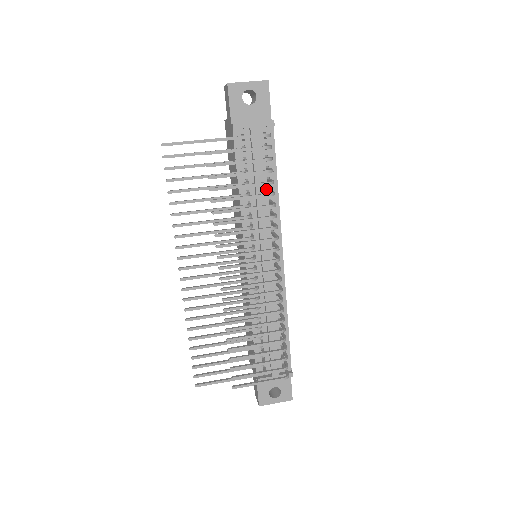
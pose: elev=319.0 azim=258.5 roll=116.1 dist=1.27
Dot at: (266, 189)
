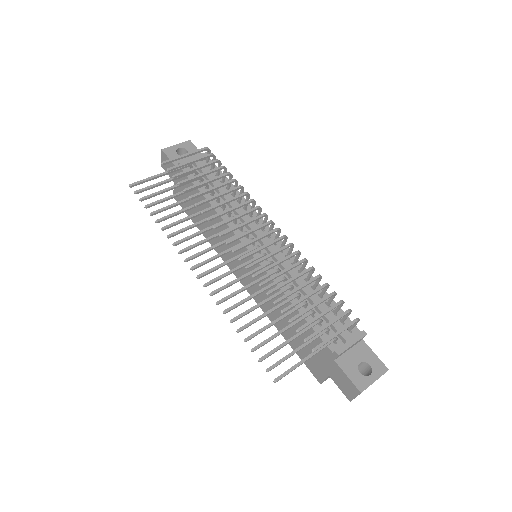
Dot at: (230, 195)
